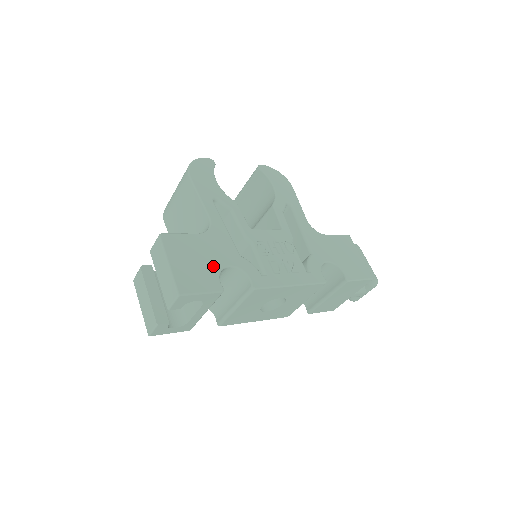
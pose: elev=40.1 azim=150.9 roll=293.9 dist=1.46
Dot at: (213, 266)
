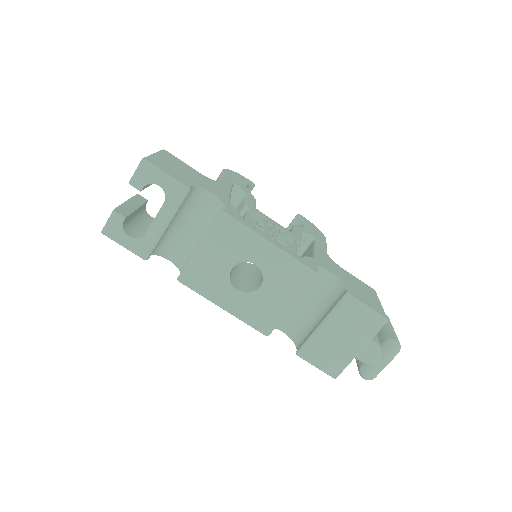
Dot at: (194, 181)
